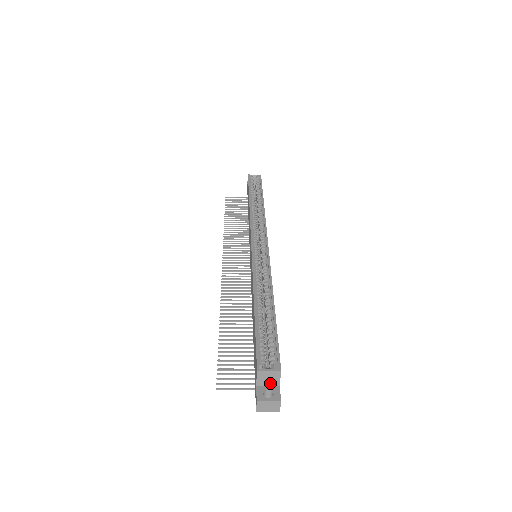
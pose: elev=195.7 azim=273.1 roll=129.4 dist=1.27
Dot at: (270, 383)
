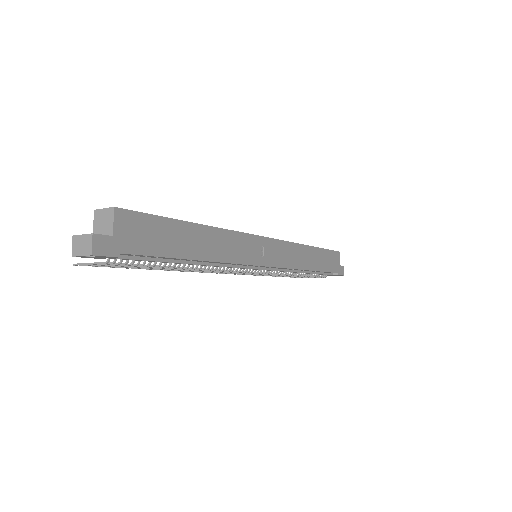
Dot at: (105, 232)
